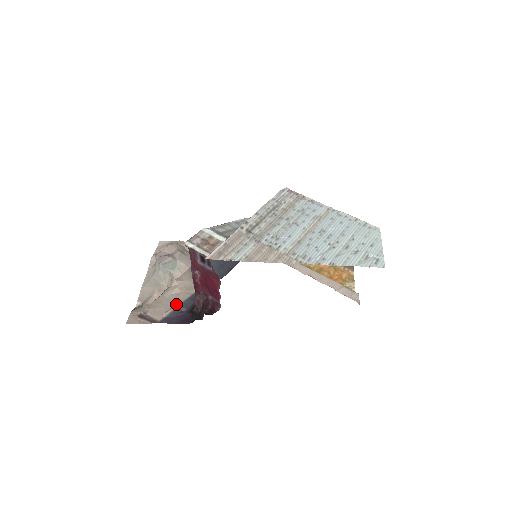
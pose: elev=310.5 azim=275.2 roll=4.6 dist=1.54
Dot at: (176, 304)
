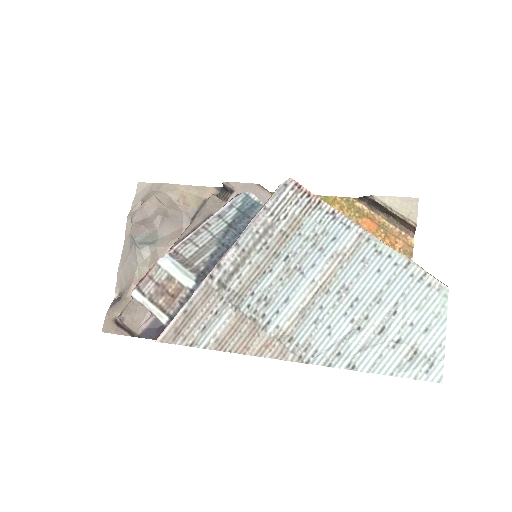
Dot at: occluded
